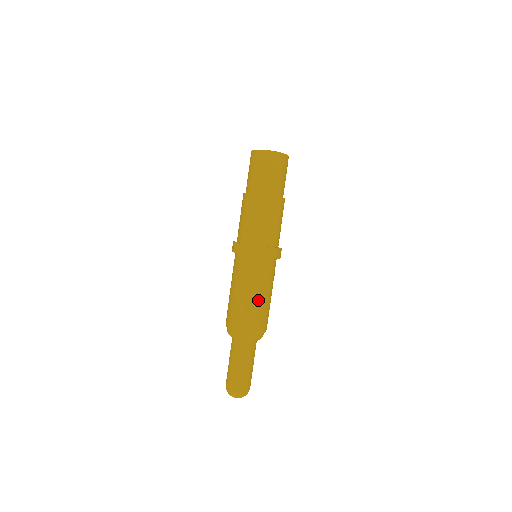
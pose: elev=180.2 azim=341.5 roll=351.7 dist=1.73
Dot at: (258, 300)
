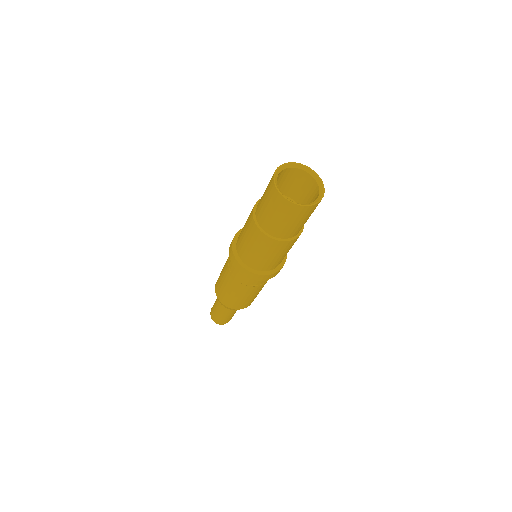
Dot at: (254, 295)
